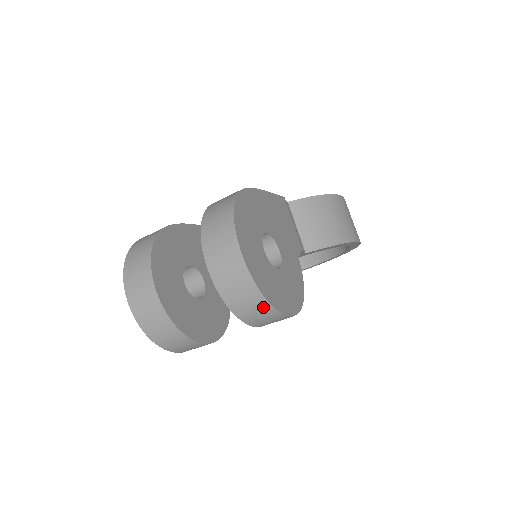
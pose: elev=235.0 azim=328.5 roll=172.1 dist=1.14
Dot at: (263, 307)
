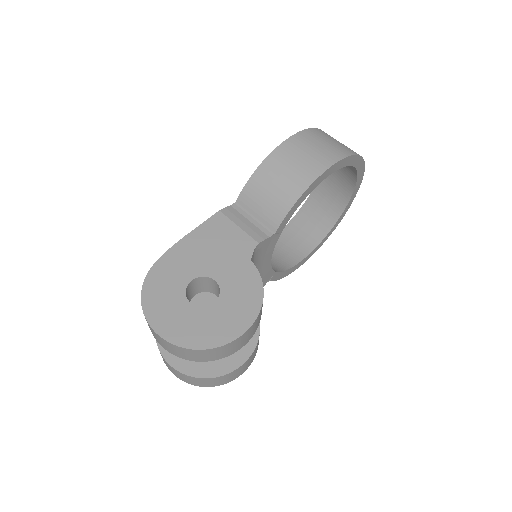
Dot at: (205, 352)
